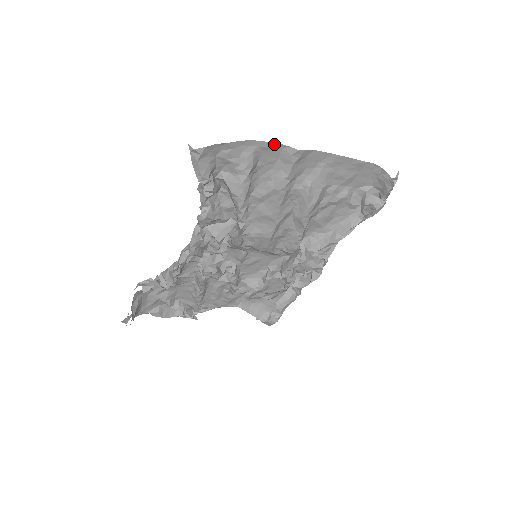
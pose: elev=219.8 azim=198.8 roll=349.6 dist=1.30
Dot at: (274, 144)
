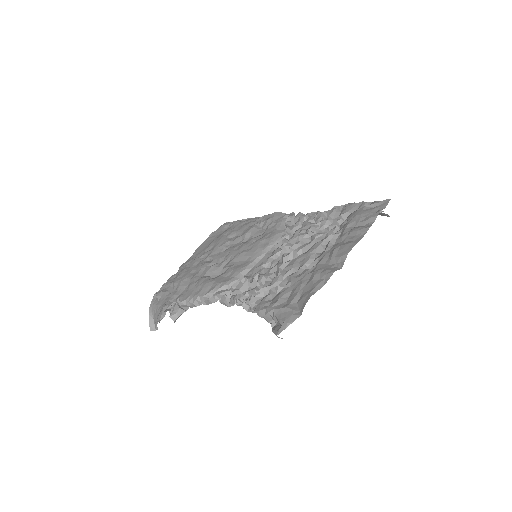
Dot at: occluded
